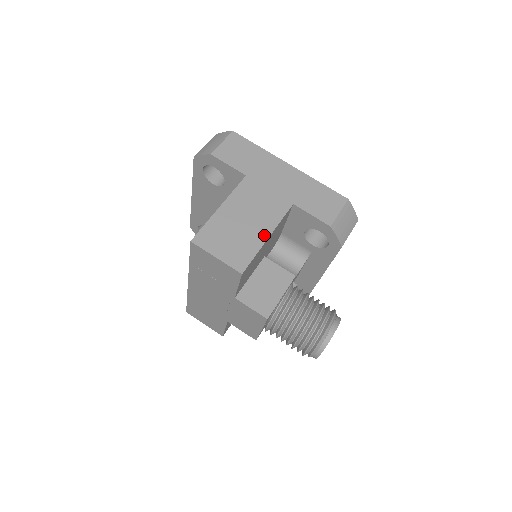
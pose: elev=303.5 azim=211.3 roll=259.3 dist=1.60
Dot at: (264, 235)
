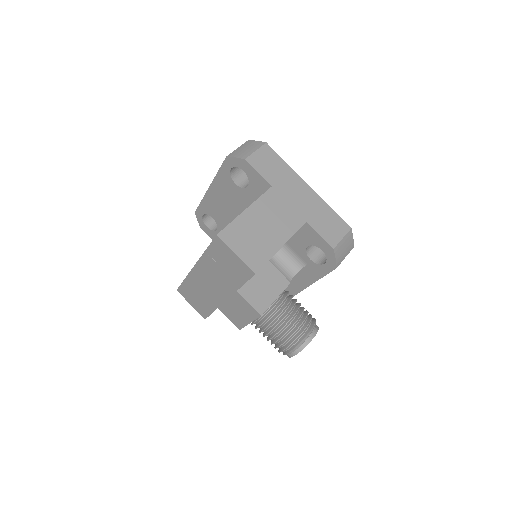
Dot at: (279, 244)
